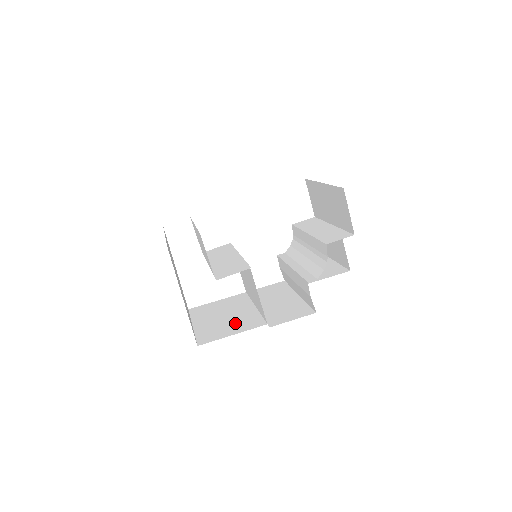
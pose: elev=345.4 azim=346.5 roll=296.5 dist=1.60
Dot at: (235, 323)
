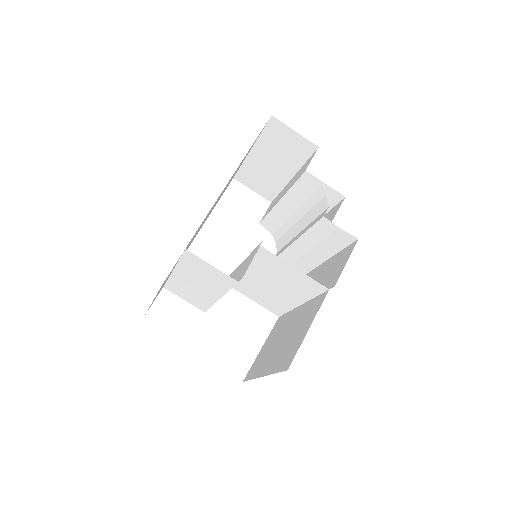
Dot at: (299, 326)
